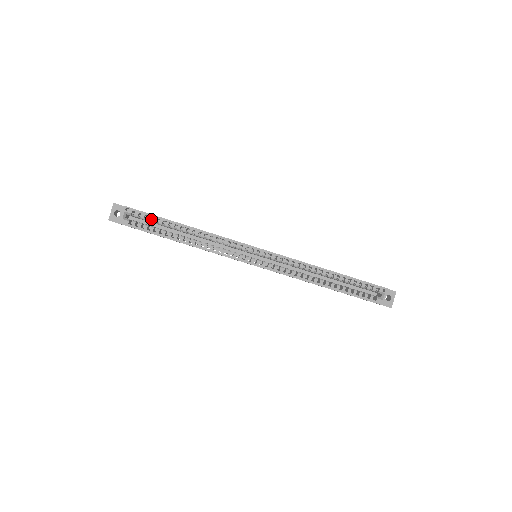
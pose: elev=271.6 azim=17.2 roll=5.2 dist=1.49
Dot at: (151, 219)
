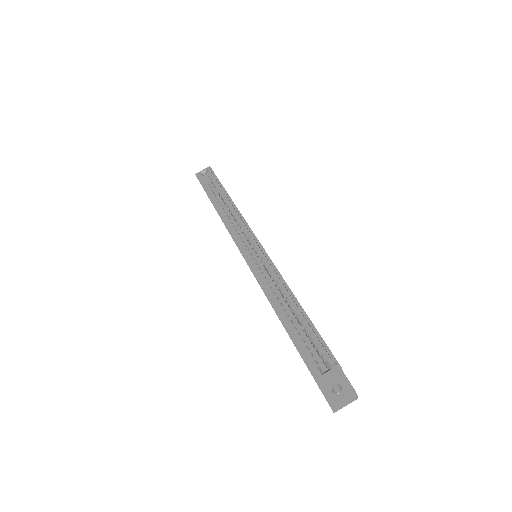
Dot at: (215, 183)
